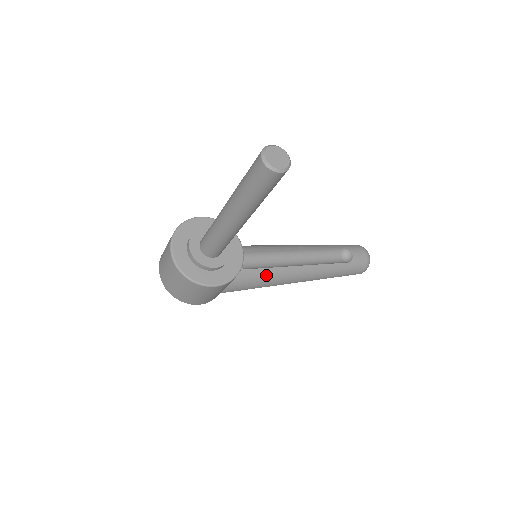
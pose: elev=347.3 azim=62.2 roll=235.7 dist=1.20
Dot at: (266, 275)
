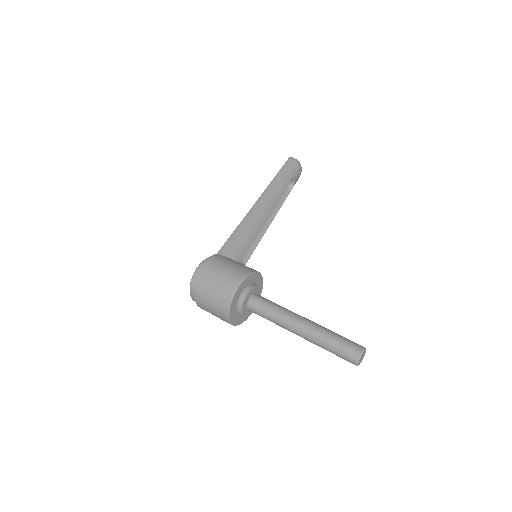
Dot at: occluded
